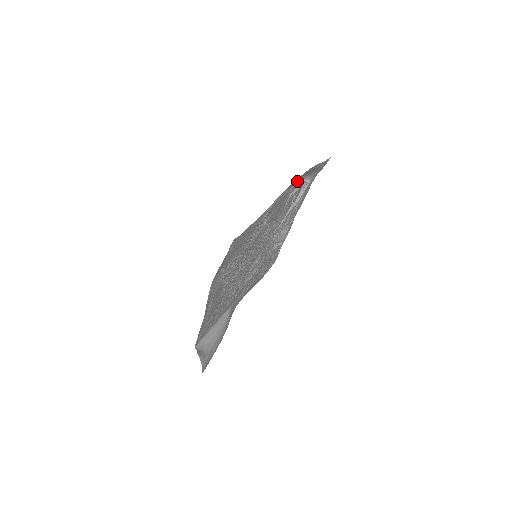
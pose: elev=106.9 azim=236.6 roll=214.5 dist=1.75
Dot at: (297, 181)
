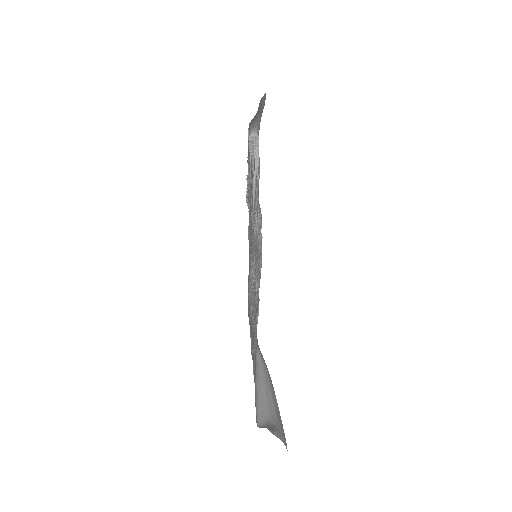
Dot at: (248, 134)
